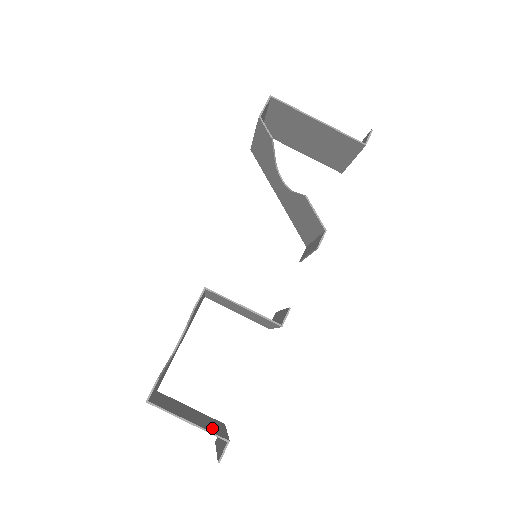
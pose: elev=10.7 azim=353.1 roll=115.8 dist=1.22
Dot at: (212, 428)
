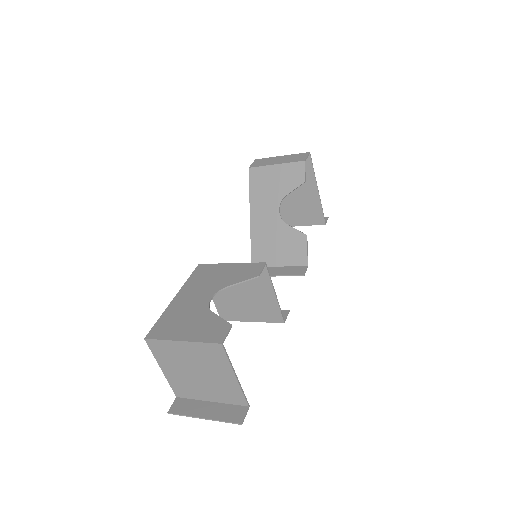
Dot at: (226, 392)
